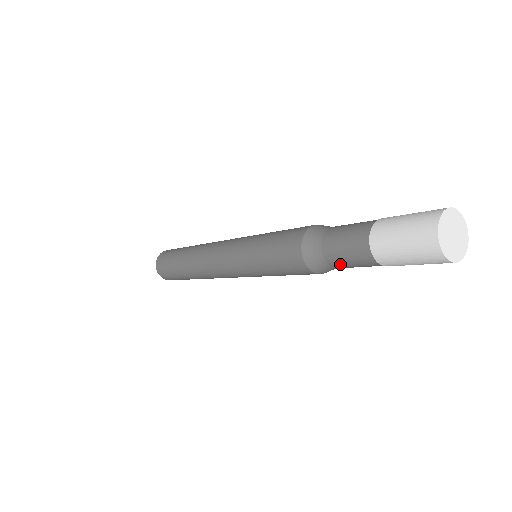
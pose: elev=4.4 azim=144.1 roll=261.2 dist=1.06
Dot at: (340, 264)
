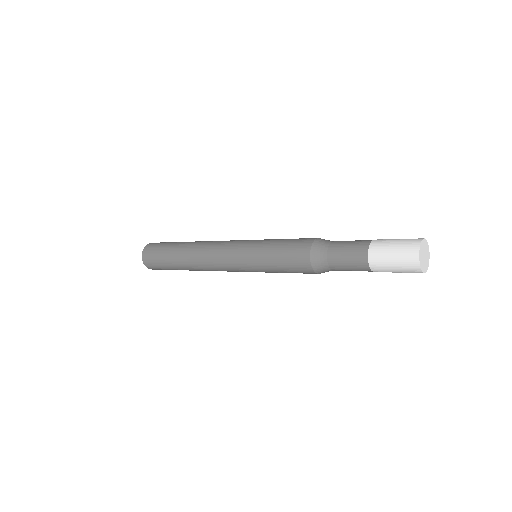
Dot at: (337, 256)
